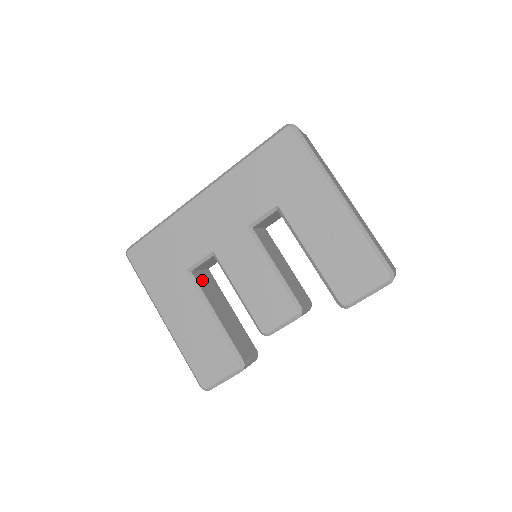
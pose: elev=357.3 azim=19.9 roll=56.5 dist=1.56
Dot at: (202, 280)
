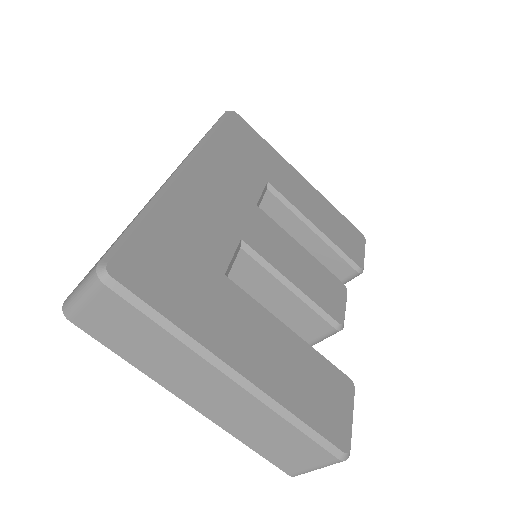
Dot at: occluded
